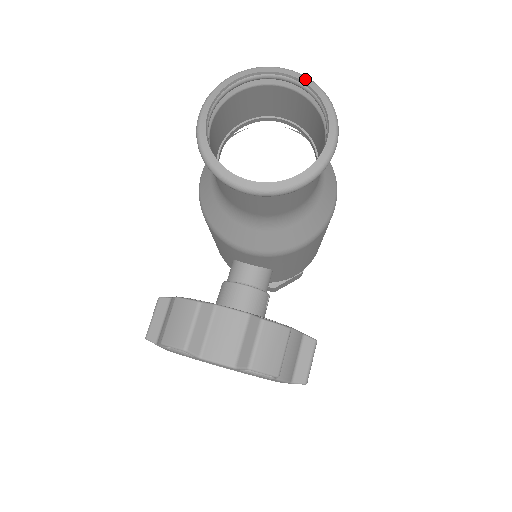
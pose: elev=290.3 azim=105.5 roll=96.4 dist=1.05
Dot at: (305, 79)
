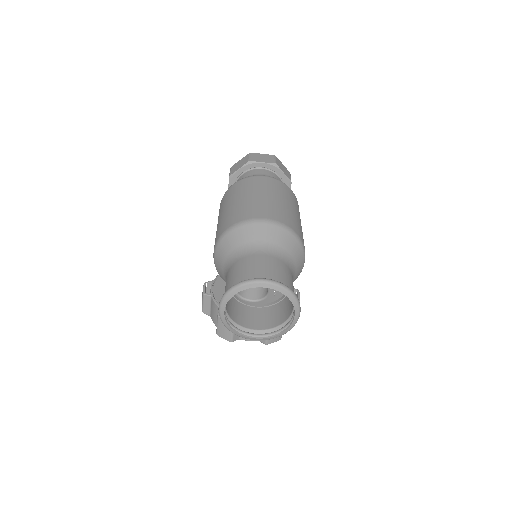
Dot at: (278, 288)
